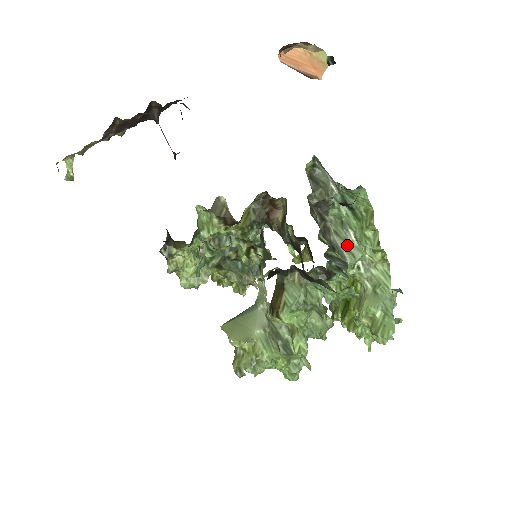
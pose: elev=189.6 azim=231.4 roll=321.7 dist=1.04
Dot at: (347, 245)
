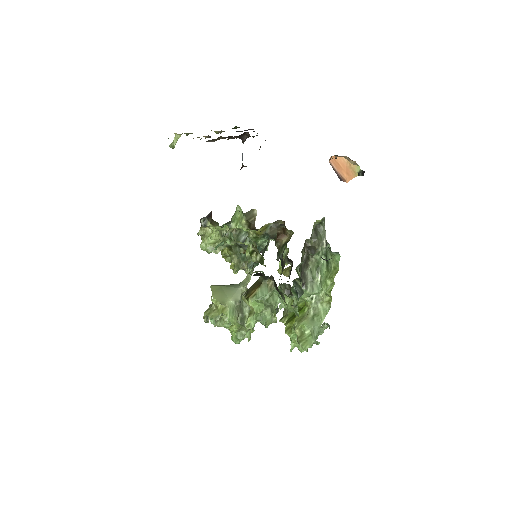
Dot at: (313, 281)
